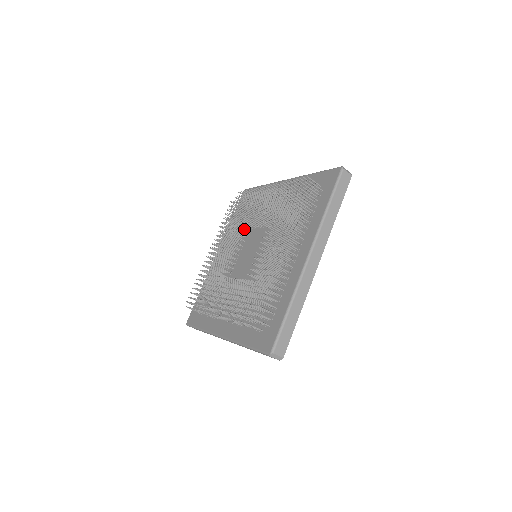
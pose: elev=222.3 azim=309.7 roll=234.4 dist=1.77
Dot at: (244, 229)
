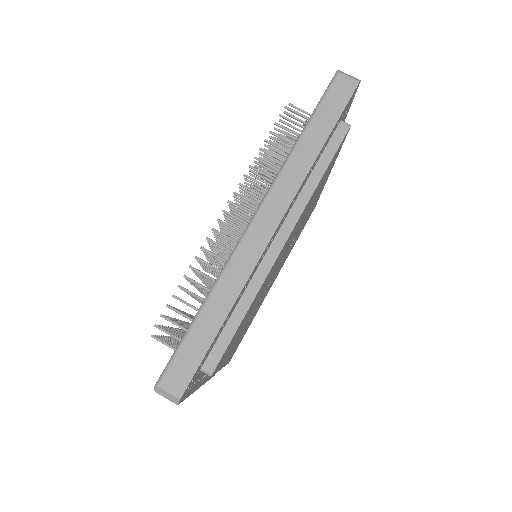
Dot at: occluded
